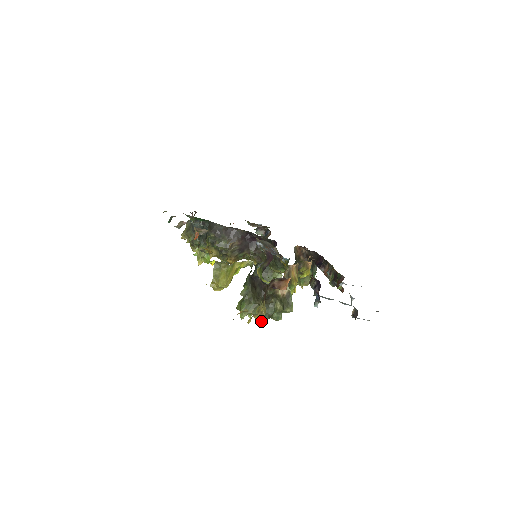
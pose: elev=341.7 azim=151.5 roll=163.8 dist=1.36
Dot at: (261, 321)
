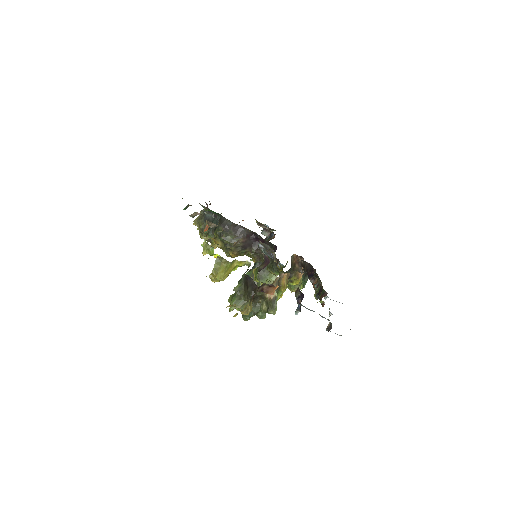
Dot at: (246, 316)
